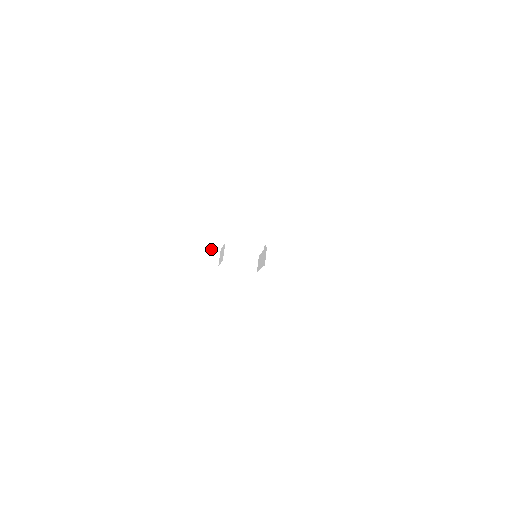
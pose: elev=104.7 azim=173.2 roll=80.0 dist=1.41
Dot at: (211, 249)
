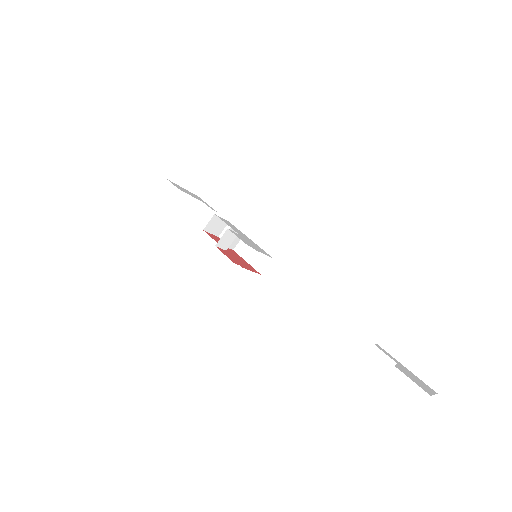
Dot at: occluded
